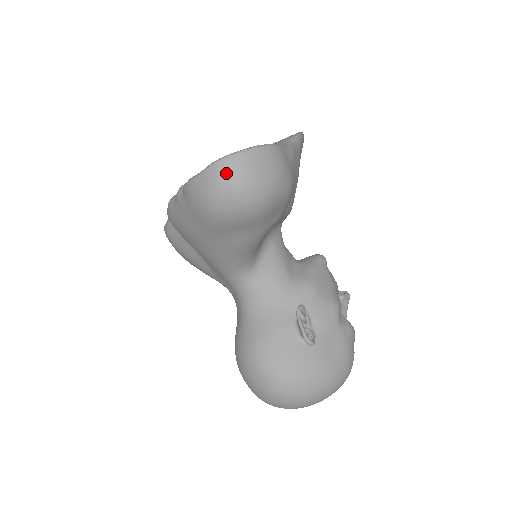
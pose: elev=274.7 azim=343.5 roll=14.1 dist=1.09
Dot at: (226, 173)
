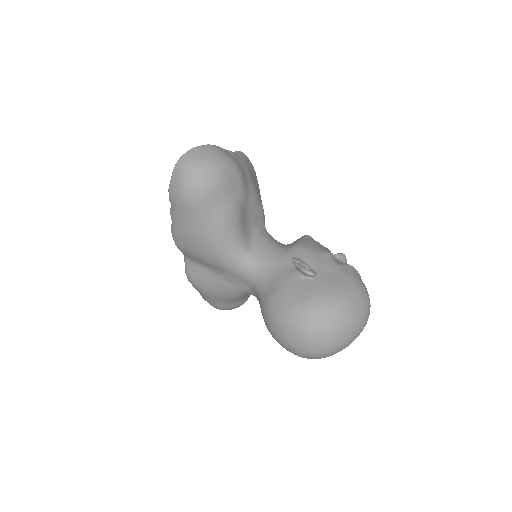
Dot at: (184, 164)
